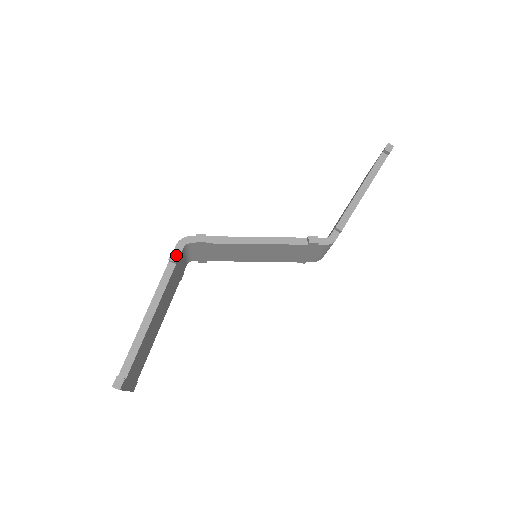
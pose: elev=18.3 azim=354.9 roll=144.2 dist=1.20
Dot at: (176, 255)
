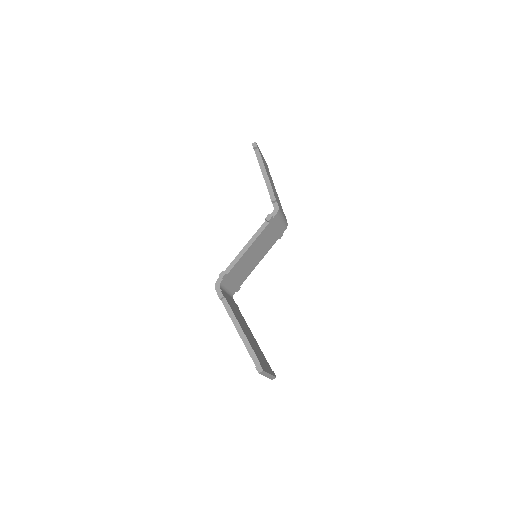
Dot at: (220, 294)
